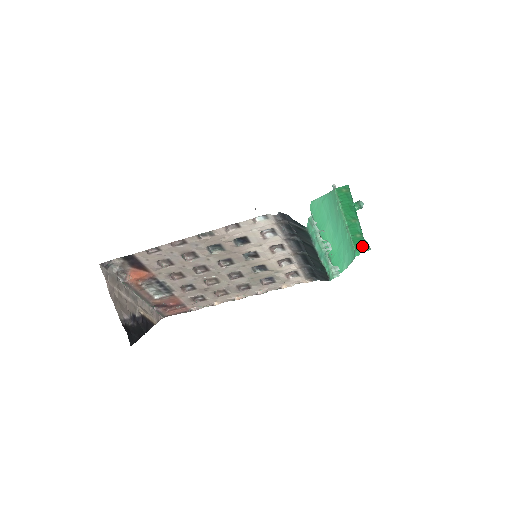
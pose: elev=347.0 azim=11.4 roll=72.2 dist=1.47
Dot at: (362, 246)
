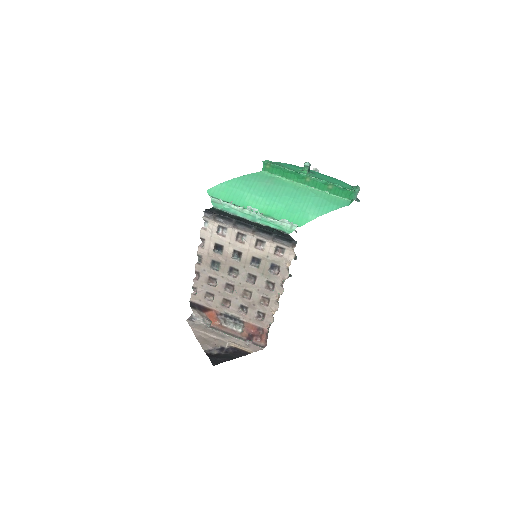
Dot at: (348, 192)
